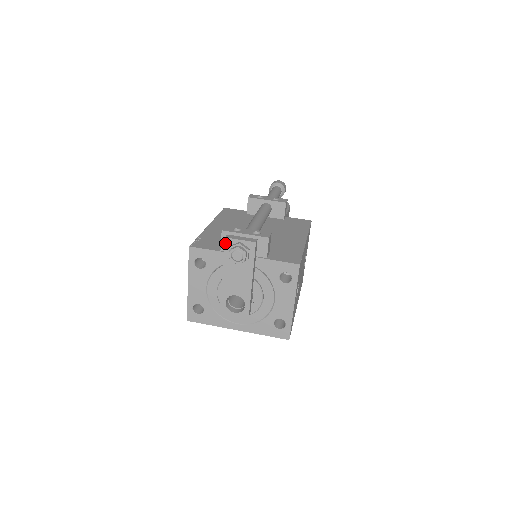
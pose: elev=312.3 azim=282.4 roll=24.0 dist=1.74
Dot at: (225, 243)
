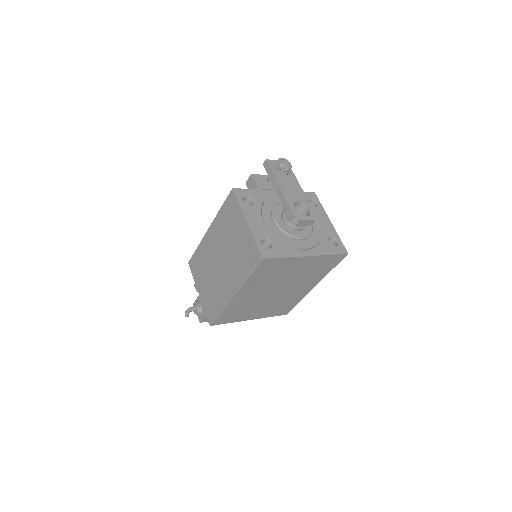
Dot at: (268, 163)
